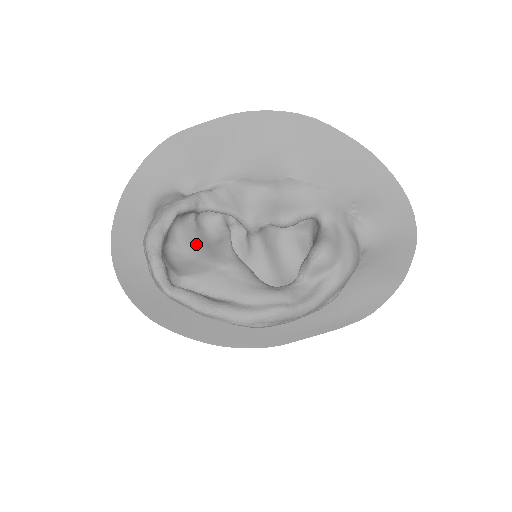
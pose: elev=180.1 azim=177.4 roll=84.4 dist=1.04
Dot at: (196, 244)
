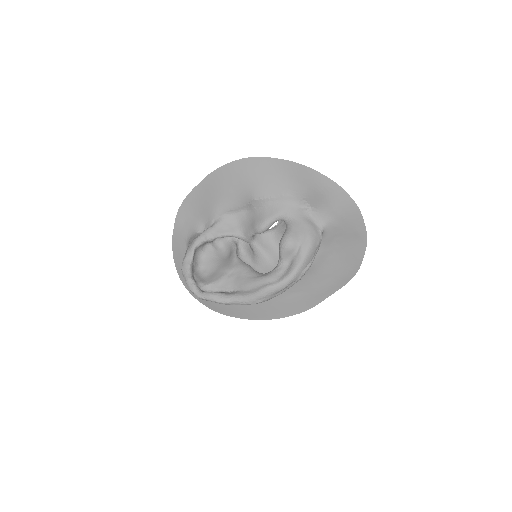
Dot at: (216, 261)
